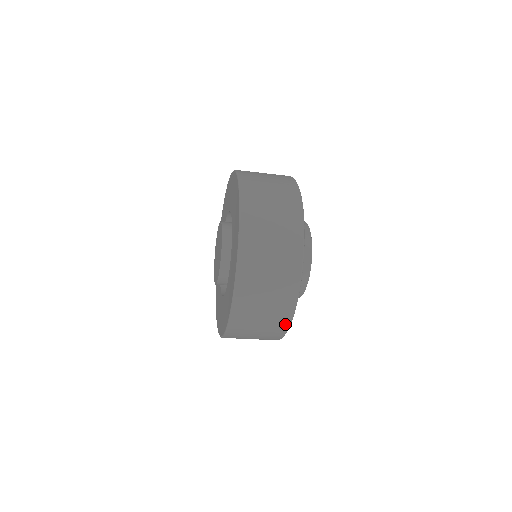
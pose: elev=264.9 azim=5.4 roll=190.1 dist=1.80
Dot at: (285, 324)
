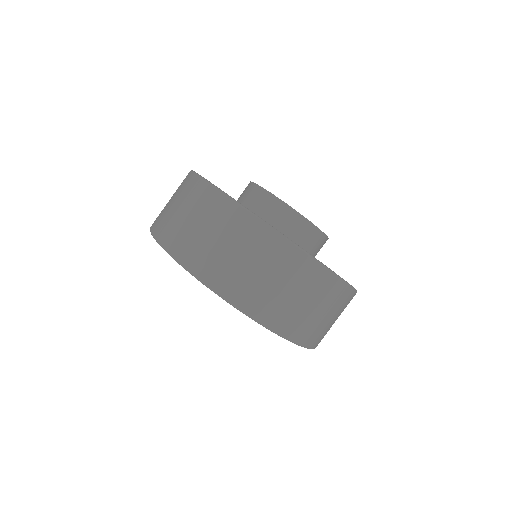
Dot at: (332, 281)
